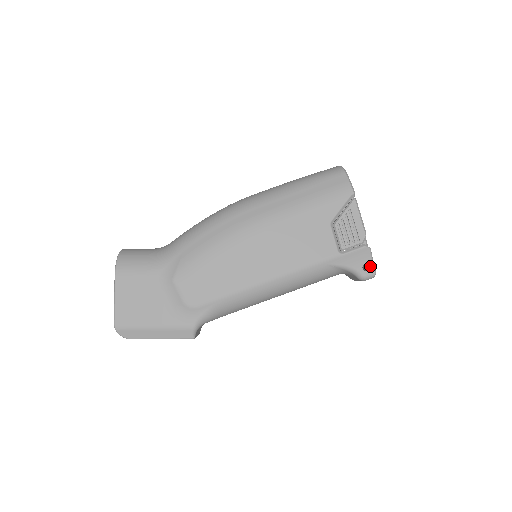
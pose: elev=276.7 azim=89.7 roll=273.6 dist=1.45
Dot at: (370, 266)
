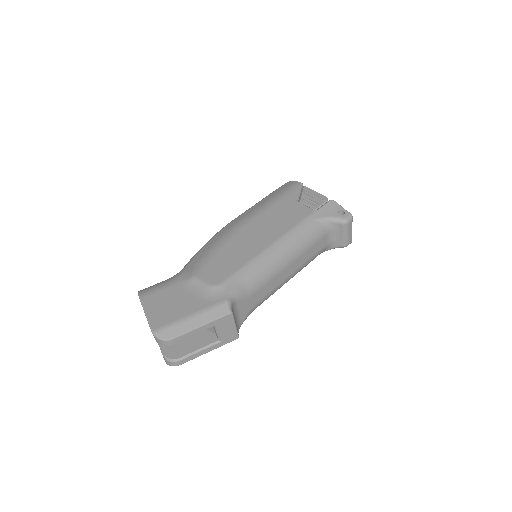
Dot at: (344, 211)
